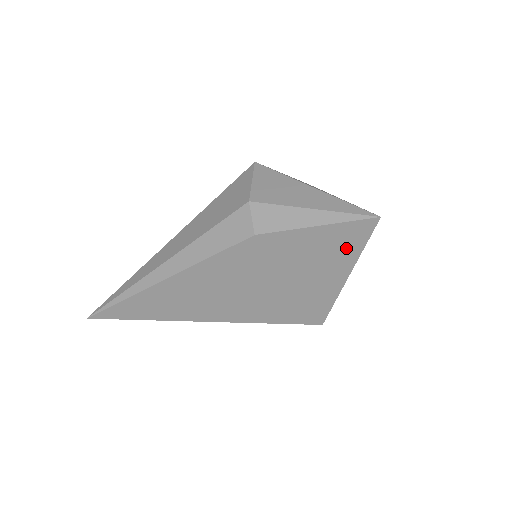
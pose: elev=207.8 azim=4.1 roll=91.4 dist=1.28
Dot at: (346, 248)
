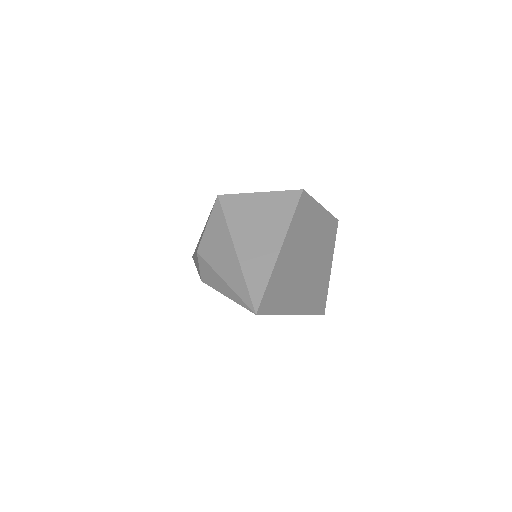
Dot at: occluded
